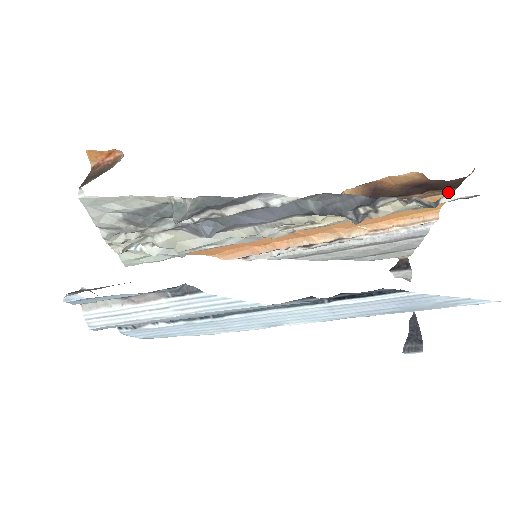
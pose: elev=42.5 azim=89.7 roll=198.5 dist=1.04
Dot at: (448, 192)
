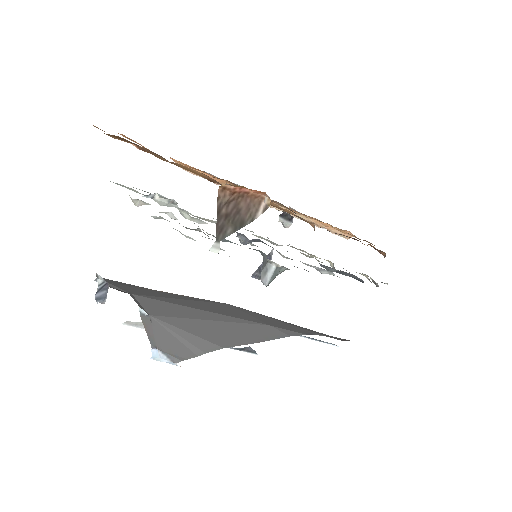
Dot at: occluded
